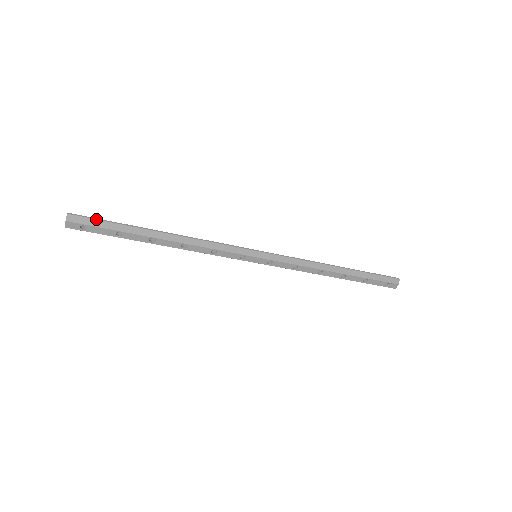
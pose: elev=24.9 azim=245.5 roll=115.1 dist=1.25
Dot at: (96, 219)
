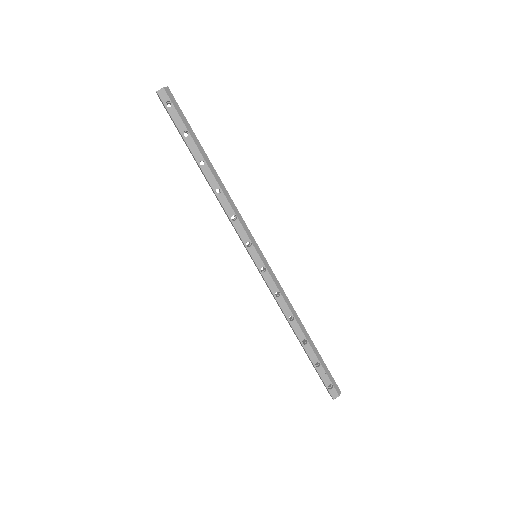
Dot at: (181, 110)
